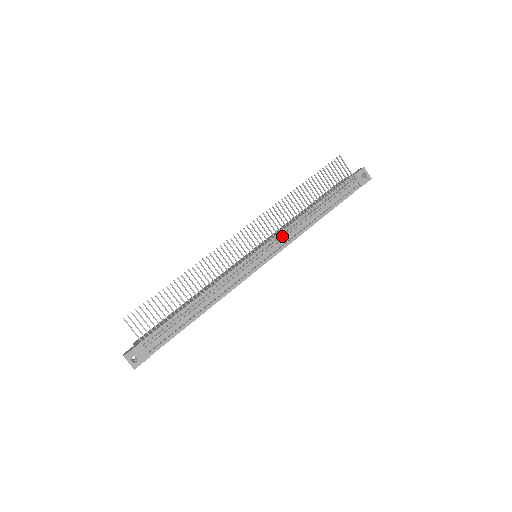
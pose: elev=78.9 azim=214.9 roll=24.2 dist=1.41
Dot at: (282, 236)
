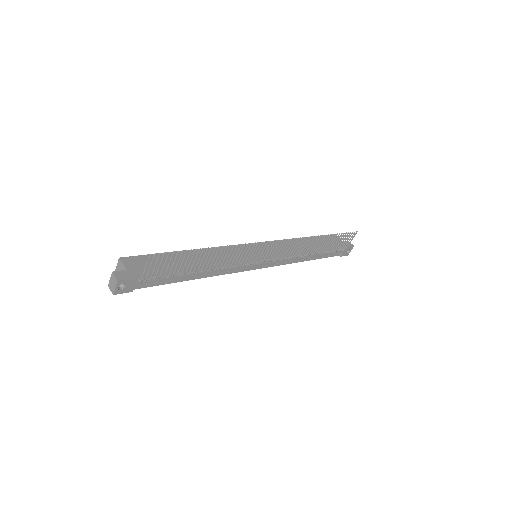
Dot at: occluded
